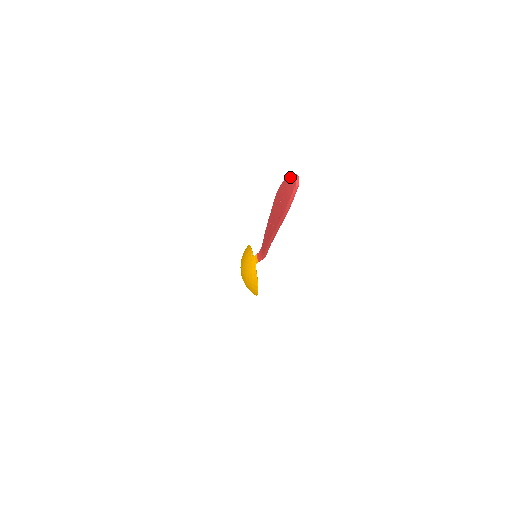
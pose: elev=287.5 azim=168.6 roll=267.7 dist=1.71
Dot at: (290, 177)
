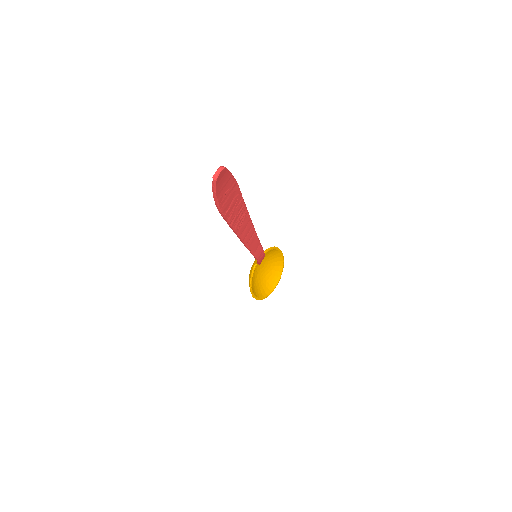
Dot at: occluded
